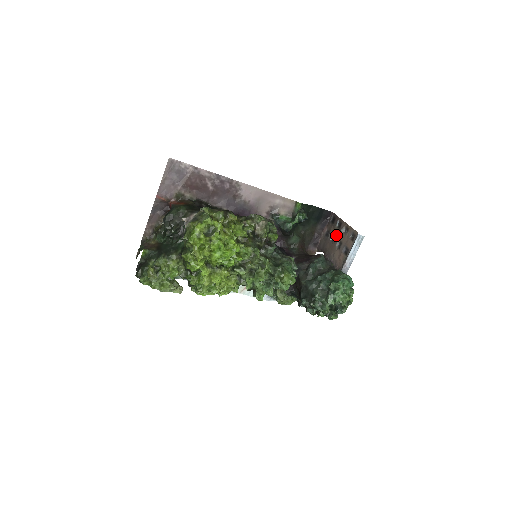
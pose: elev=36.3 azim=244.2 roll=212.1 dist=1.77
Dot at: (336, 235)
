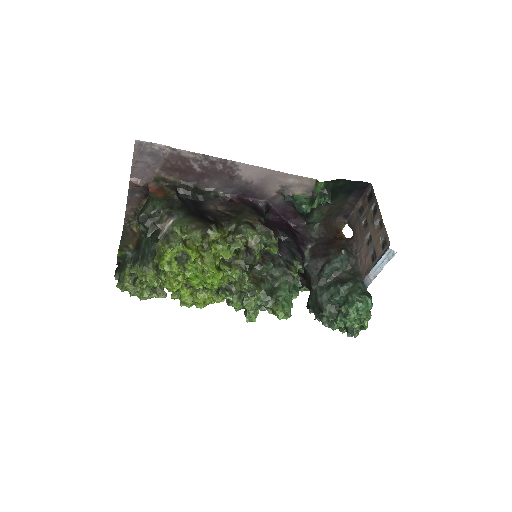
Dot at: (368, 222)
